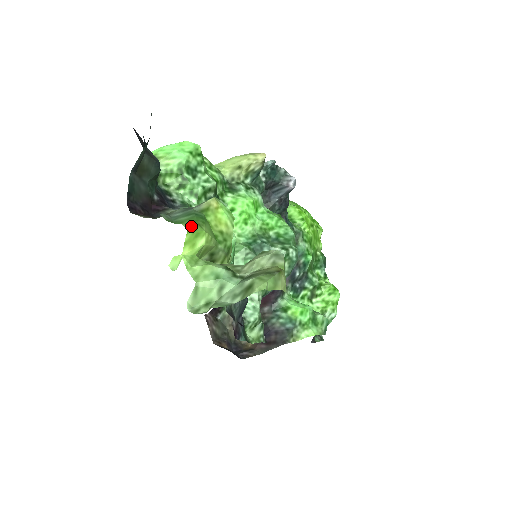
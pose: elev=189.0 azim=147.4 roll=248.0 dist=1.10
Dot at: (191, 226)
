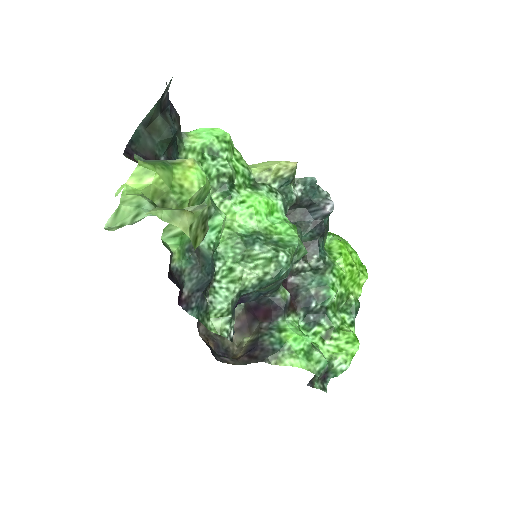
Dot at: (145, 163)
